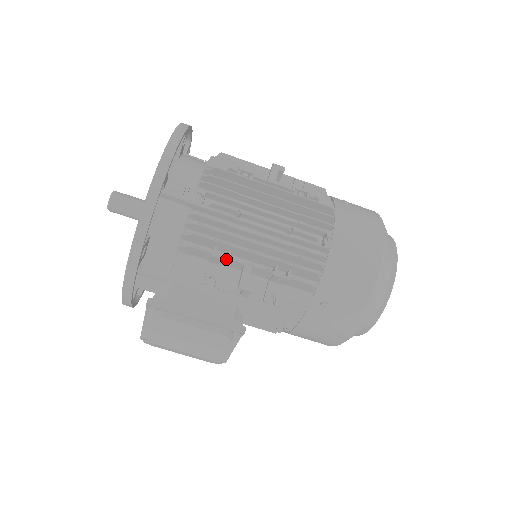
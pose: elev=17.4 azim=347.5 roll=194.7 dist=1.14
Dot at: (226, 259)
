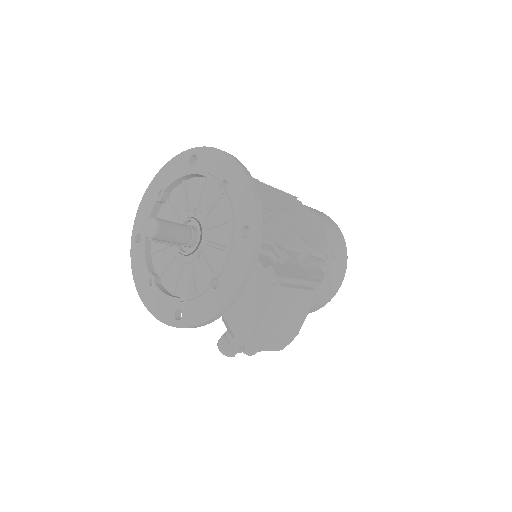
Dot at: (290, 231)
